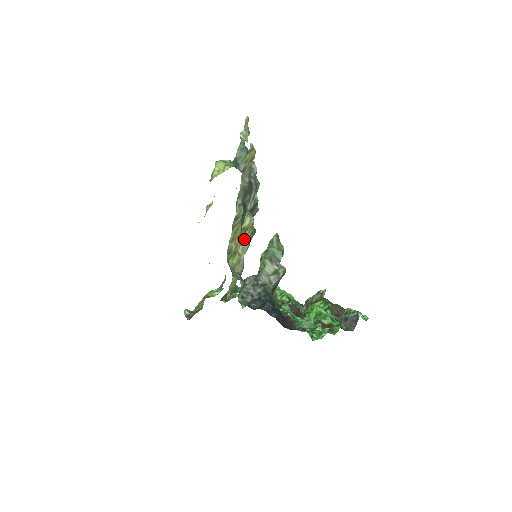
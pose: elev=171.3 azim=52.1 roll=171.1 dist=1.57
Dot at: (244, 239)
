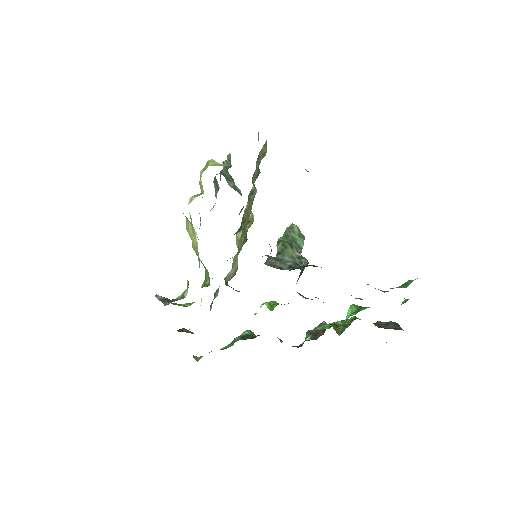
Dot at: (240, 236)
